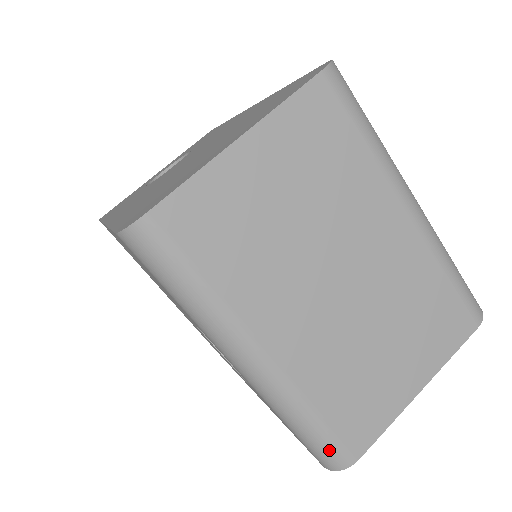
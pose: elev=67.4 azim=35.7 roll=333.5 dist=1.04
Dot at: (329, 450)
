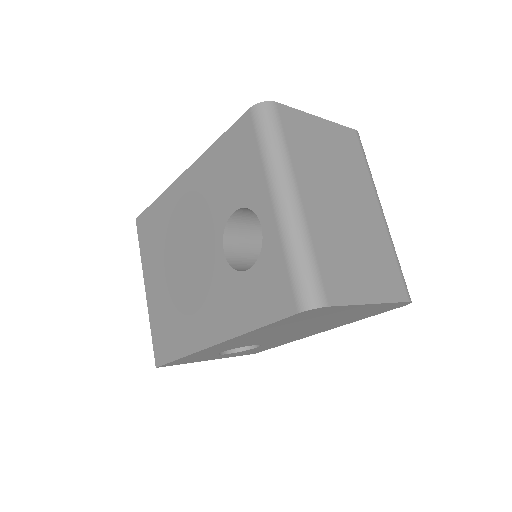
Dot at: (313, 285)
